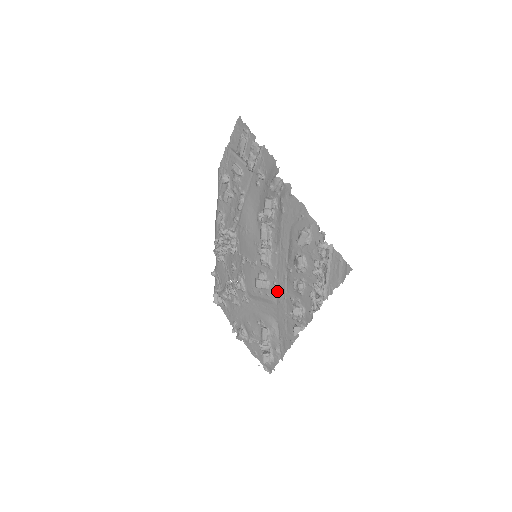
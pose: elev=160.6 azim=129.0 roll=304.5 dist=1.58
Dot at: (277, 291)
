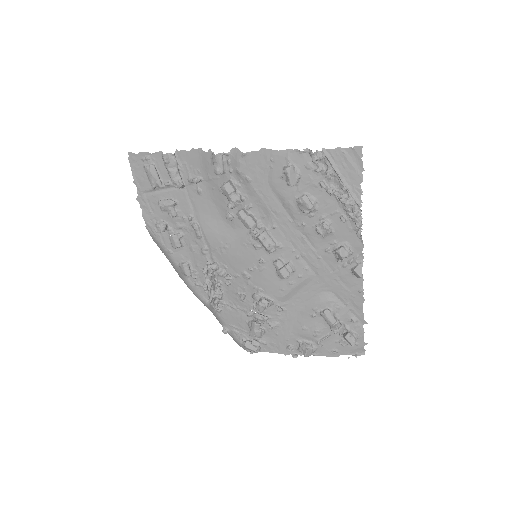
Dot at: (306, 261)
